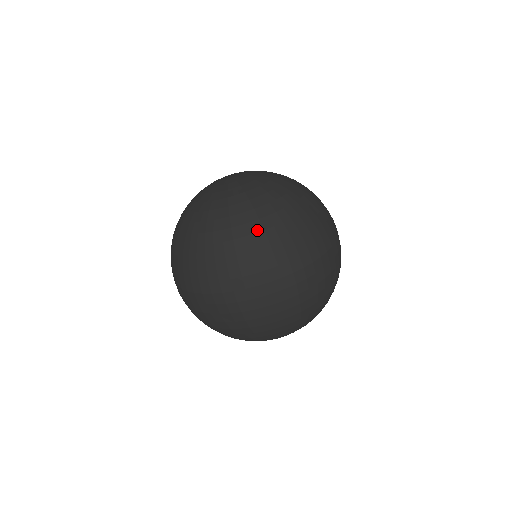
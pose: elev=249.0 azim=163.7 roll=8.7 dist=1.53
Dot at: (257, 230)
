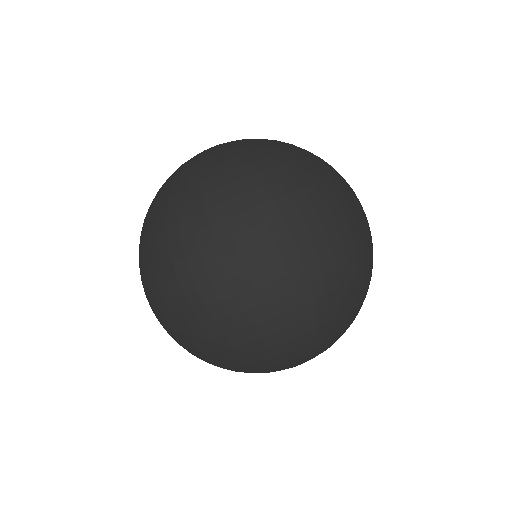
Dot at: (206, 191)
